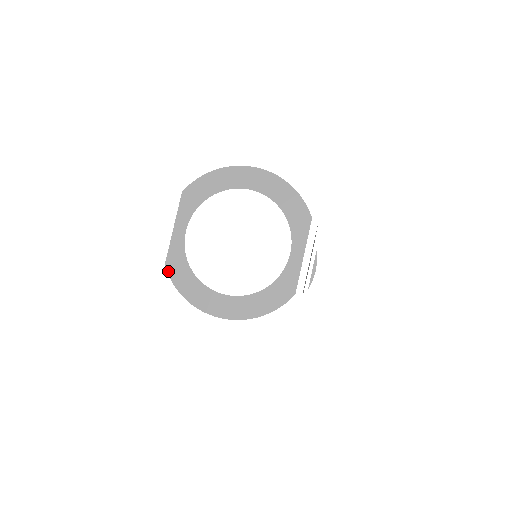
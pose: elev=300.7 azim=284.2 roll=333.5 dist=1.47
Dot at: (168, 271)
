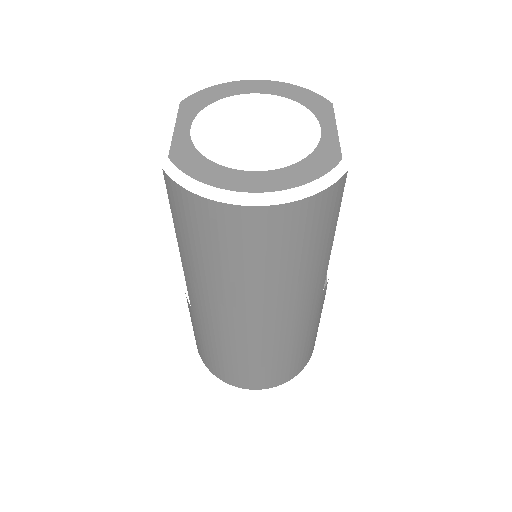
Dot at: (173, 162)
